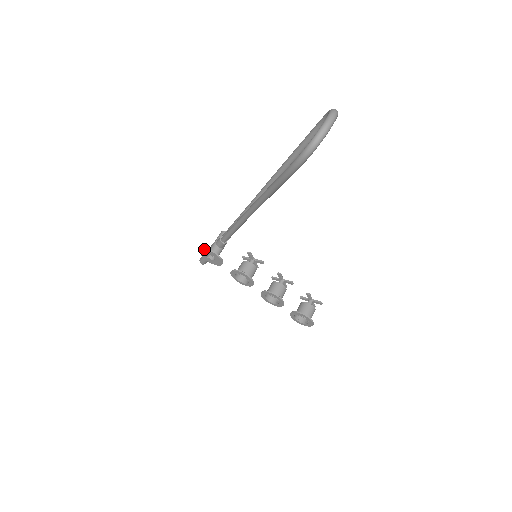
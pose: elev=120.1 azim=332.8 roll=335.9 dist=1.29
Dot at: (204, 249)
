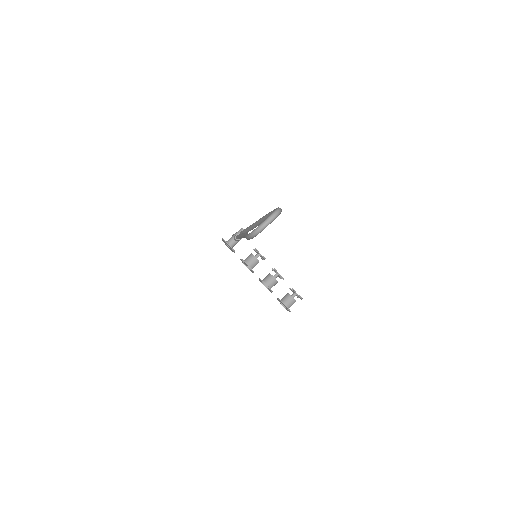
Dot at: (223, 240)
